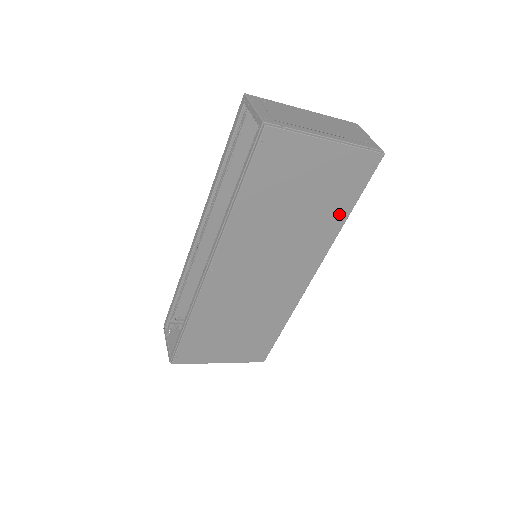
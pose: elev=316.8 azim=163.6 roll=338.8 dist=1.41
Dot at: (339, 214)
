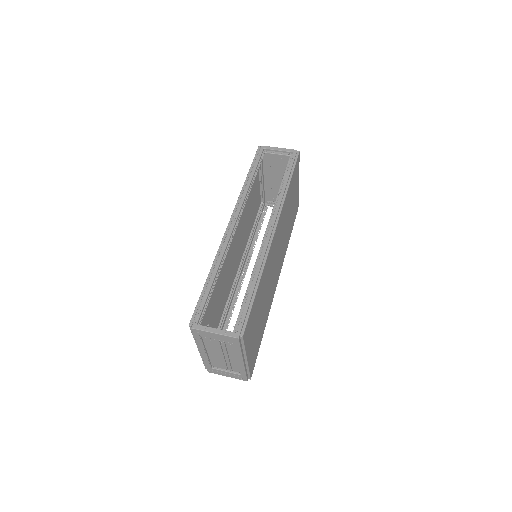
Dot at: (289, 235)
